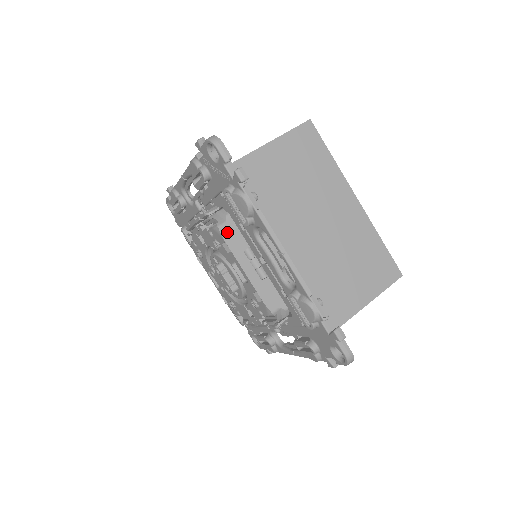
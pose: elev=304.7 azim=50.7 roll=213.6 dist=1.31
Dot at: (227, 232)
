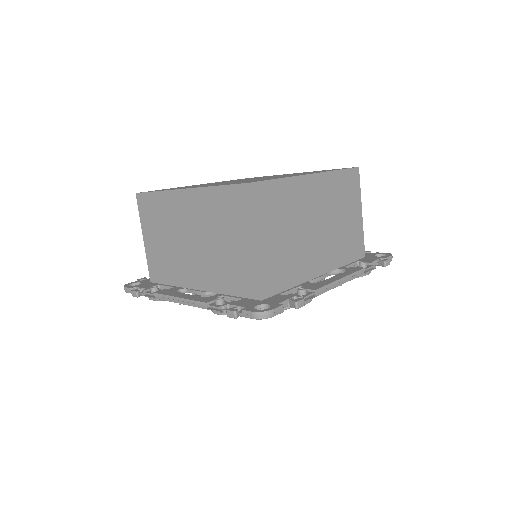
Dot at: occluded
